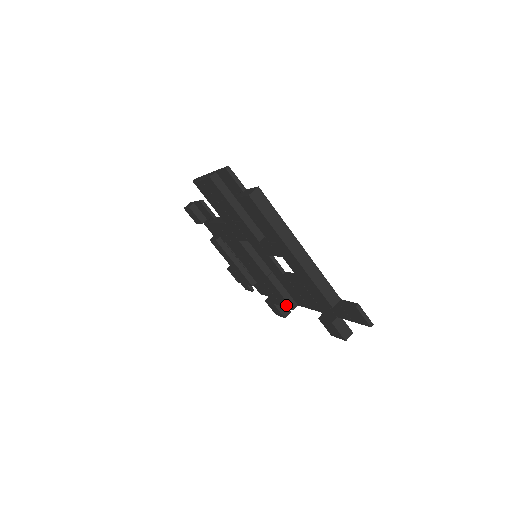
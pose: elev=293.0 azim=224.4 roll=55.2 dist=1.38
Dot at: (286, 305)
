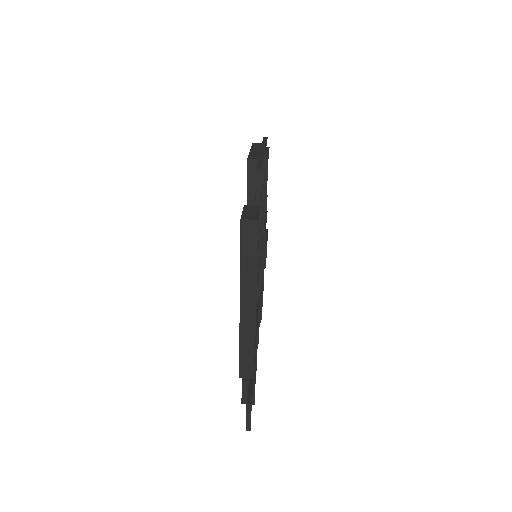
Dot at: occluded
